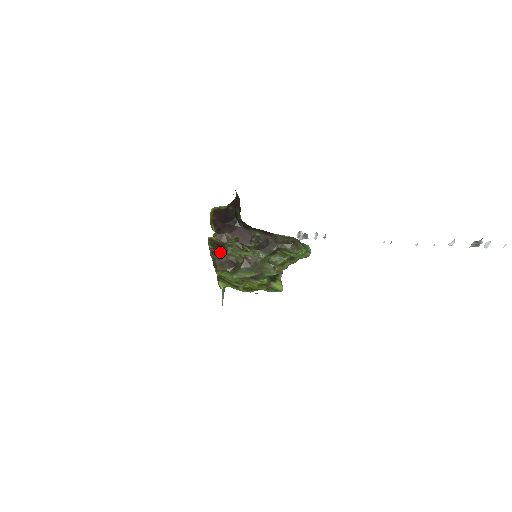
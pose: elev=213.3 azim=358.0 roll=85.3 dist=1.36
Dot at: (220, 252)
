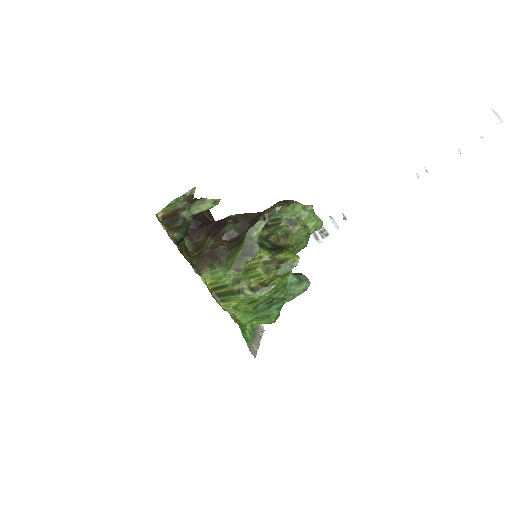
Dot at: (197, 254)
